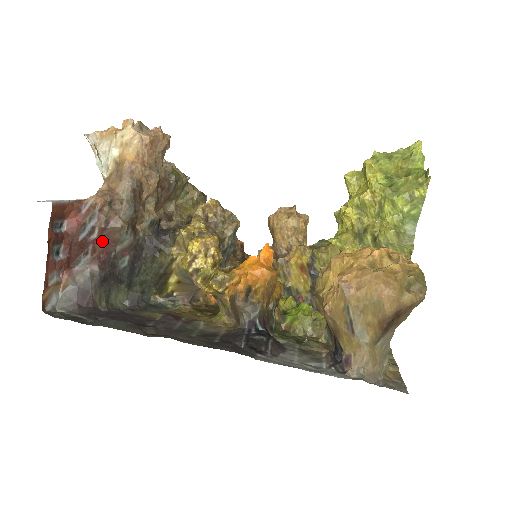
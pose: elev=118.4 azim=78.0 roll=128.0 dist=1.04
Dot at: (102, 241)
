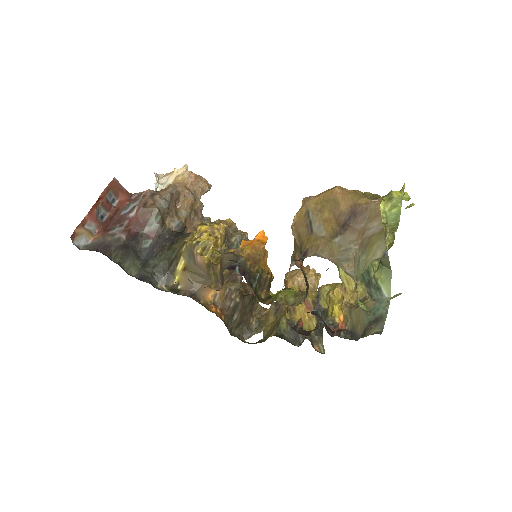
Dot at: (136, 219)
